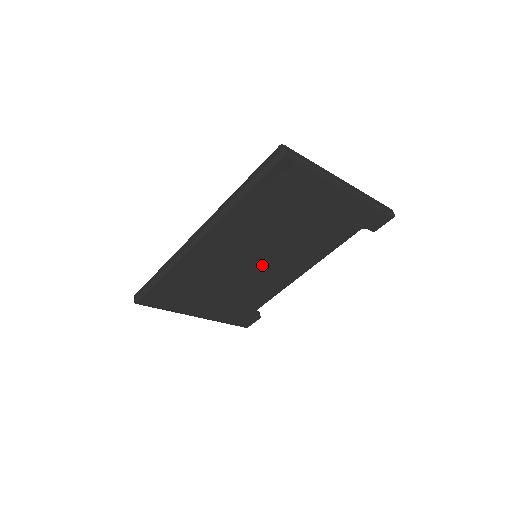
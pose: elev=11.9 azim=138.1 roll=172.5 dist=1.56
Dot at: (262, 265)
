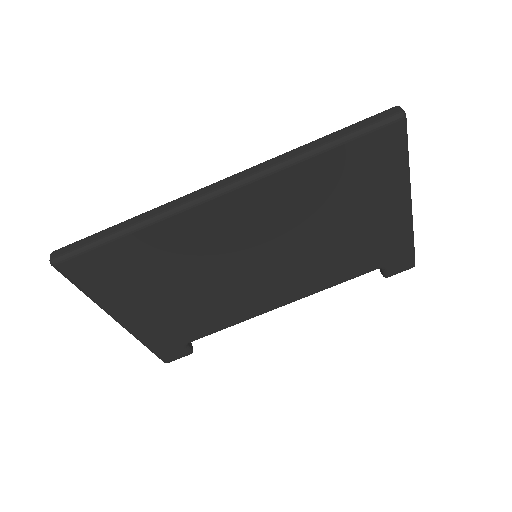
Dot at: (257, 271)
